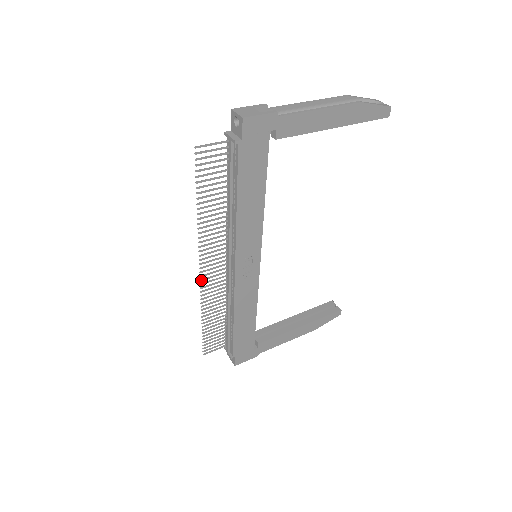
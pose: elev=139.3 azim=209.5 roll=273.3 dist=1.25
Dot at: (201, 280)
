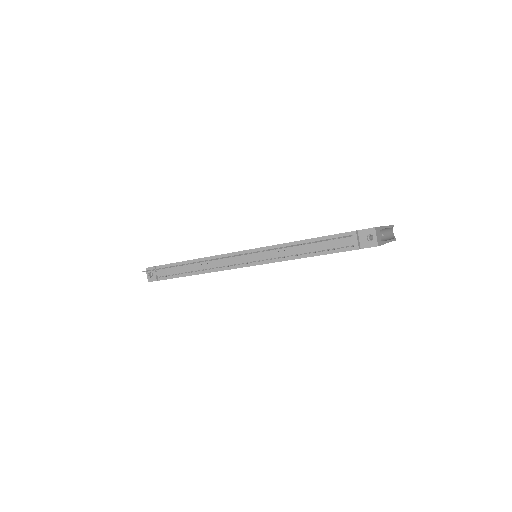
Dot at: occluded
